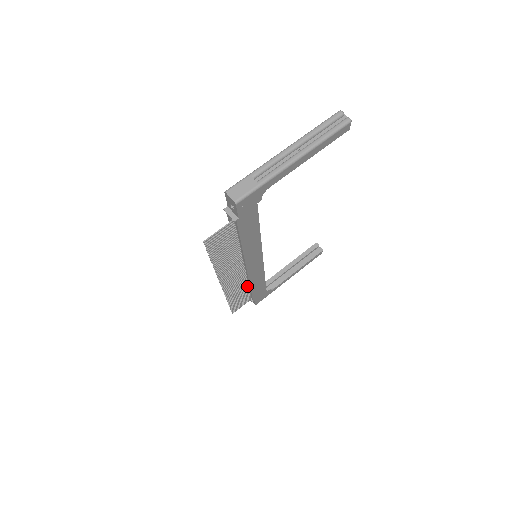
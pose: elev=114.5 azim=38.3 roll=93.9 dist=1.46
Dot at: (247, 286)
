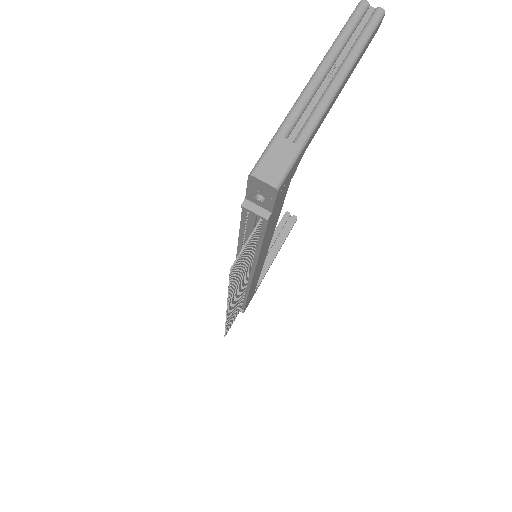
Dot at: occluded
